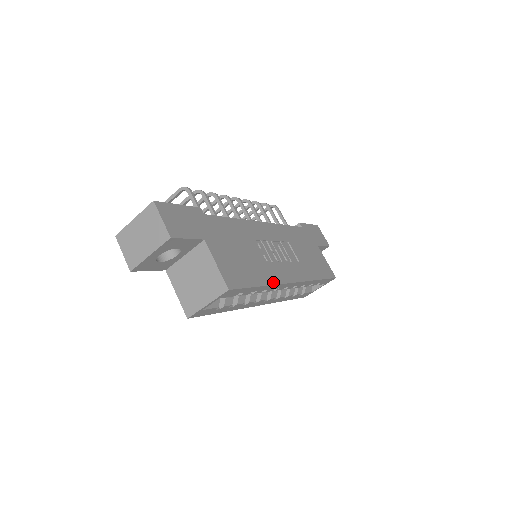
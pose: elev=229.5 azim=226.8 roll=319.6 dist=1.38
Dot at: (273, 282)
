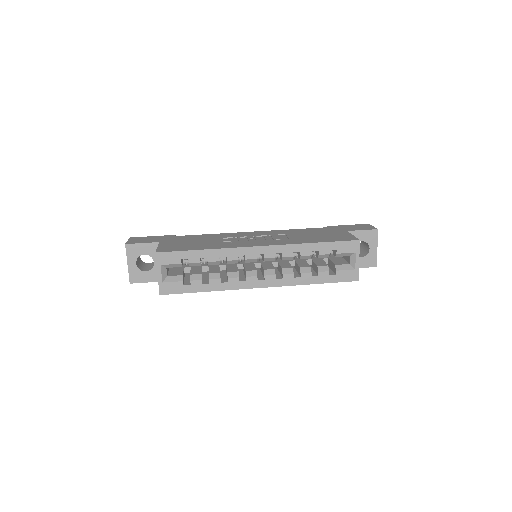
Dot at: (223, 248)
